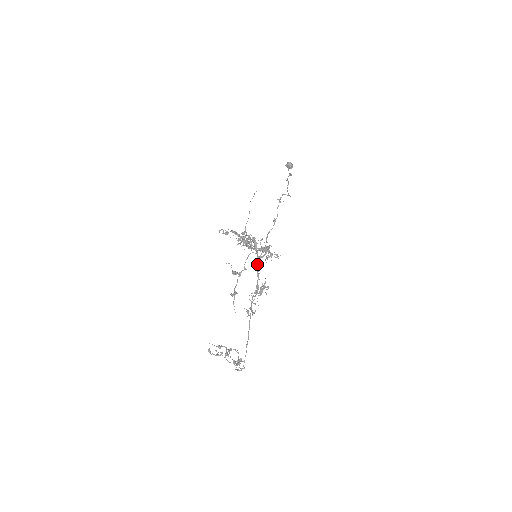
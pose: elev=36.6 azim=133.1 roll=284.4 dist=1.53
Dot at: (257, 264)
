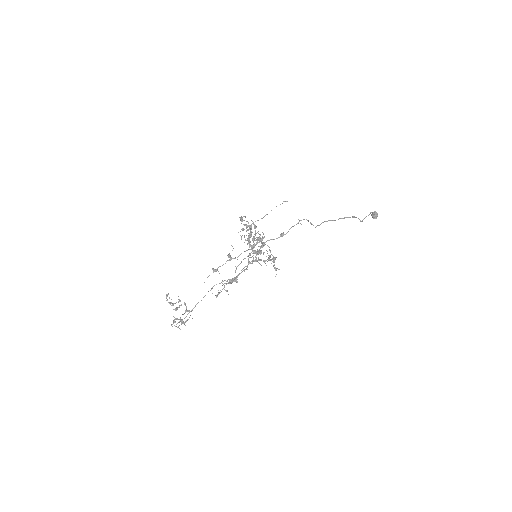
Dot at: occluded
